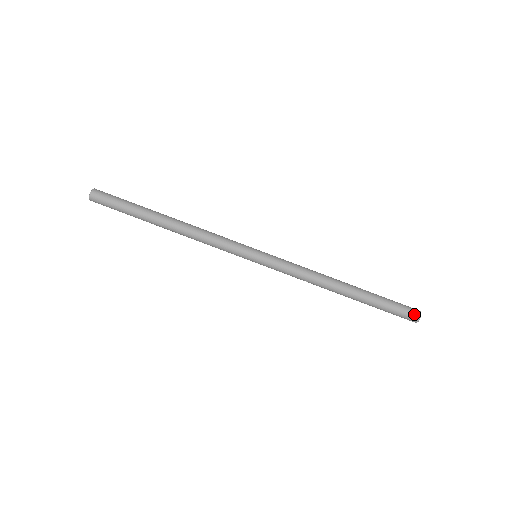
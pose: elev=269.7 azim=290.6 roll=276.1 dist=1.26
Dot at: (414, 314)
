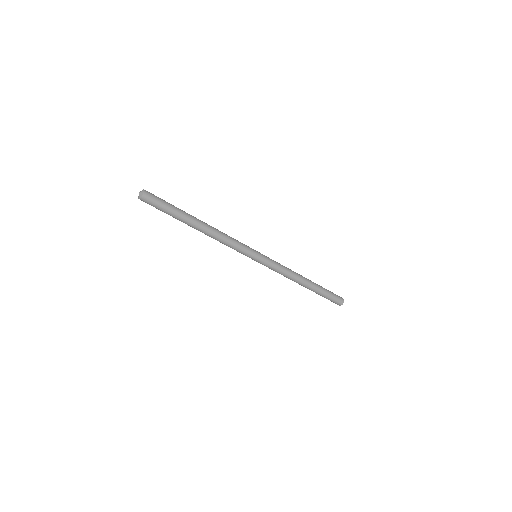
Dot at: (338, 304)
